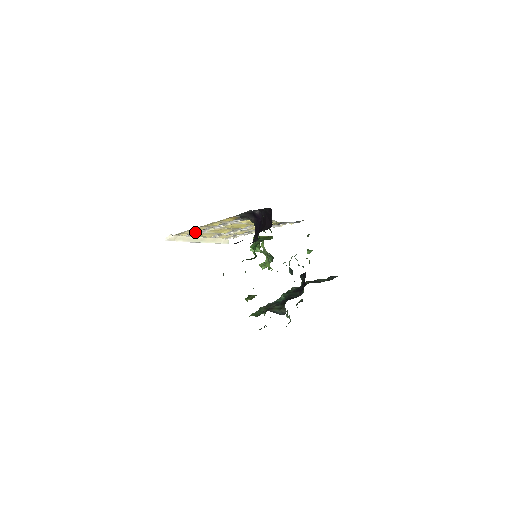
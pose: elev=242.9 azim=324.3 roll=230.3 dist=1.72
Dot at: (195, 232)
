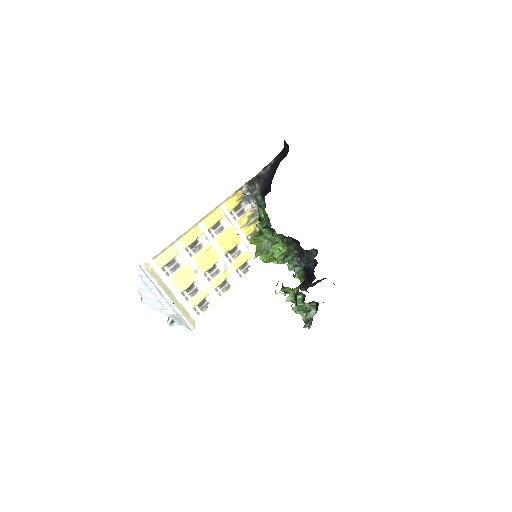
Dot at: (176, 265)
